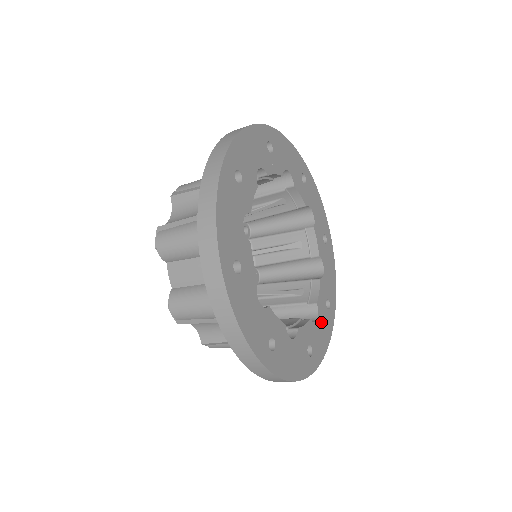
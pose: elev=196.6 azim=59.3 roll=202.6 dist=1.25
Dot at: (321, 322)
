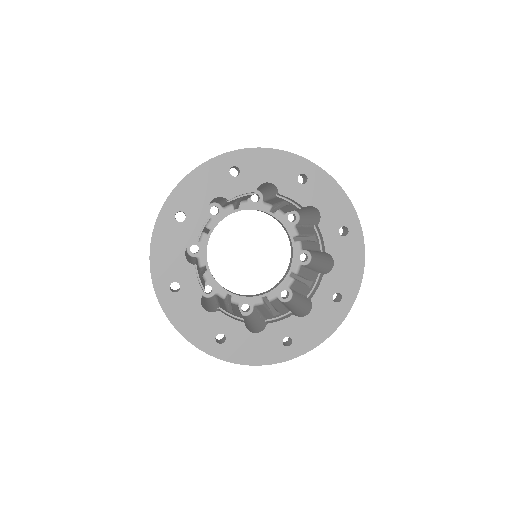
Dot at: (317, 315)
